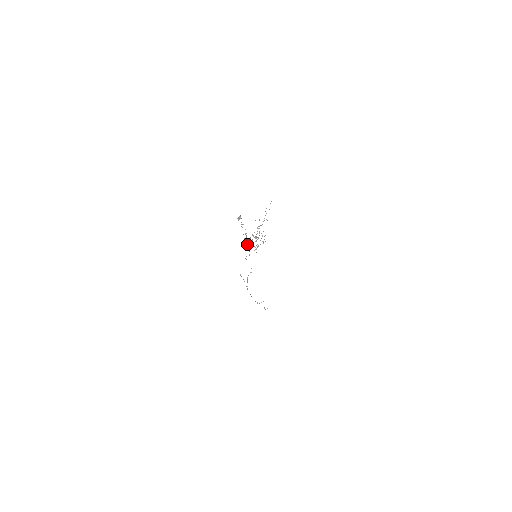
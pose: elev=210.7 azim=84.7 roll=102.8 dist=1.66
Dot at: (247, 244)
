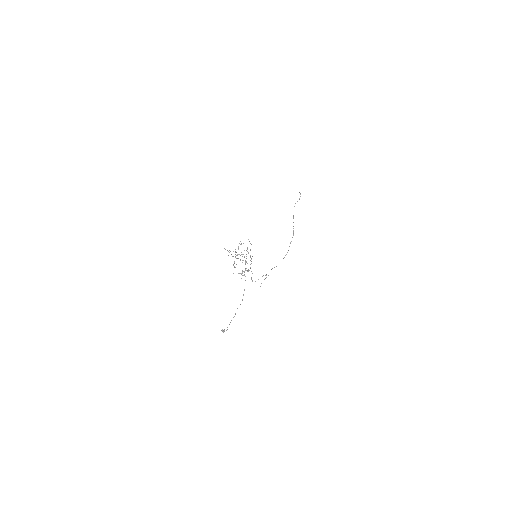
Dot at: occluded
